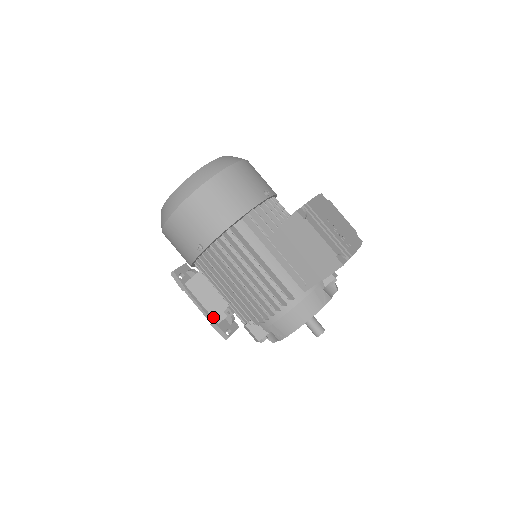
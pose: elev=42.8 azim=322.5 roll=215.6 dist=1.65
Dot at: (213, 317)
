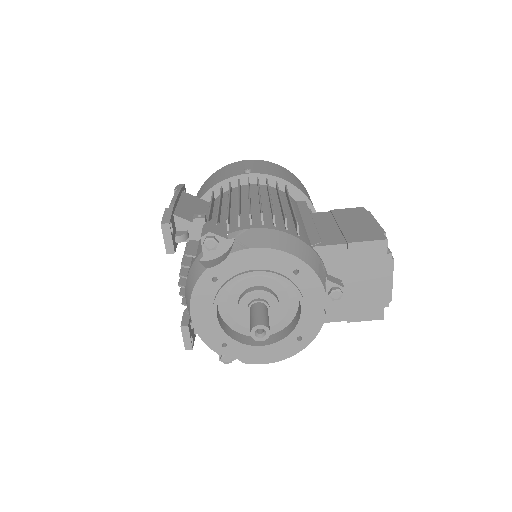
Dot at: (176, 210)
